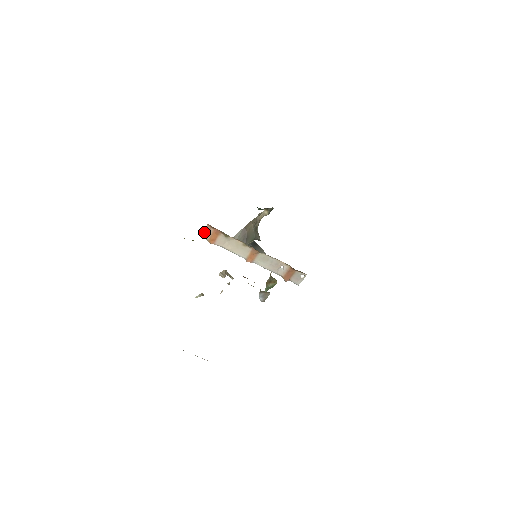
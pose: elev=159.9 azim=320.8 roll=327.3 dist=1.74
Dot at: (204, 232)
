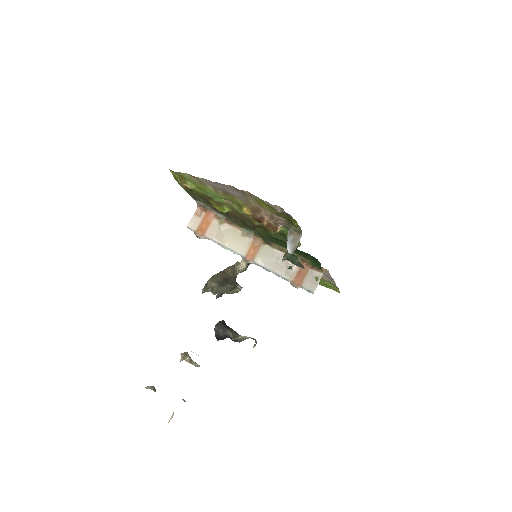
Dot at: (192, 220)
